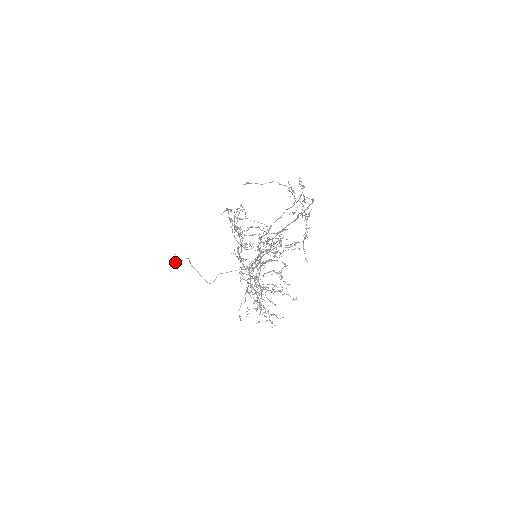
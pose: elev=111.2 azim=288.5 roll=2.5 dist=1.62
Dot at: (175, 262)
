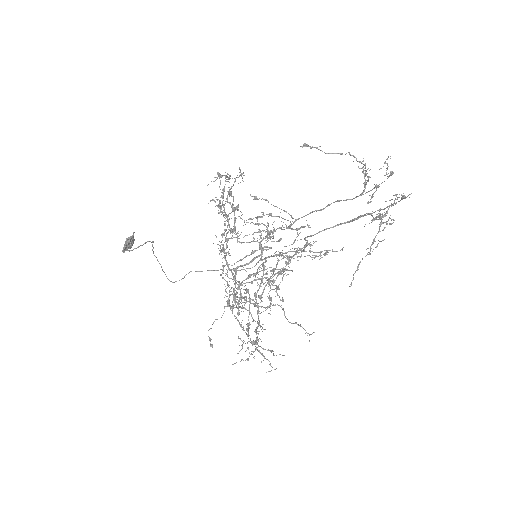
Dot at: (132, 245)
